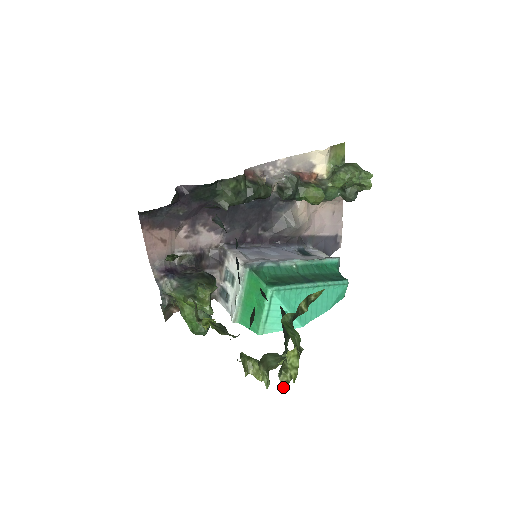
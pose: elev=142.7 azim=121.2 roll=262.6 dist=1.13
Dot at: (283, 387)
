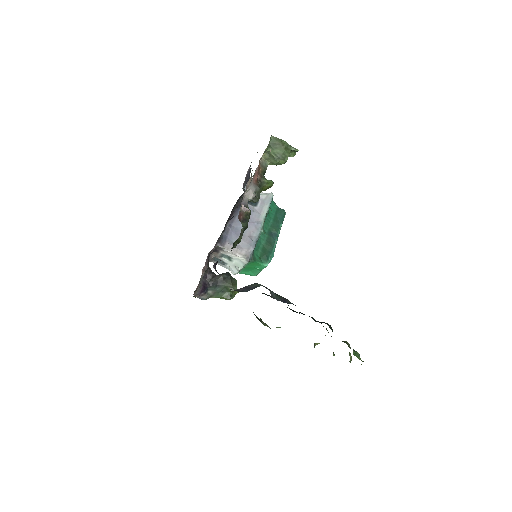
Dot at: occluded
